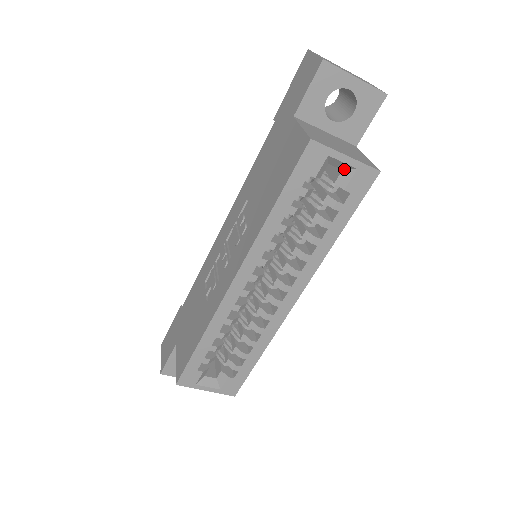
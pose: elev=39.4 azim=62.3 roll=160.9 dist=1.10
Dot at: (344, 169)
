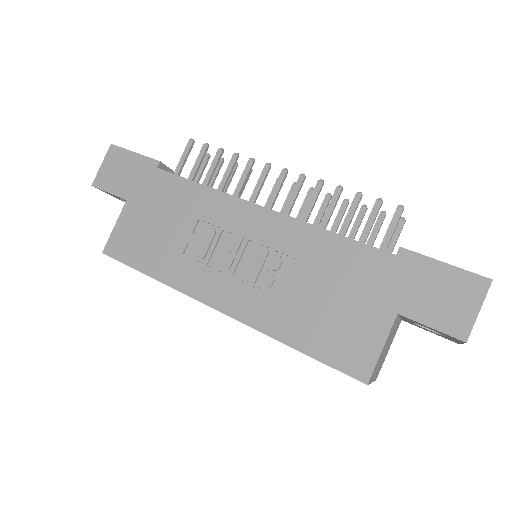
Dot at: occluded
